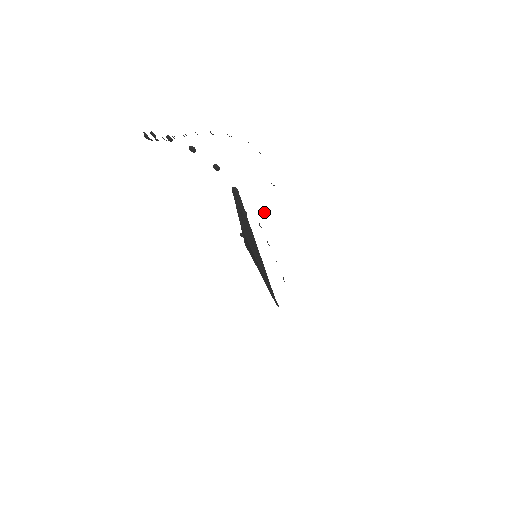
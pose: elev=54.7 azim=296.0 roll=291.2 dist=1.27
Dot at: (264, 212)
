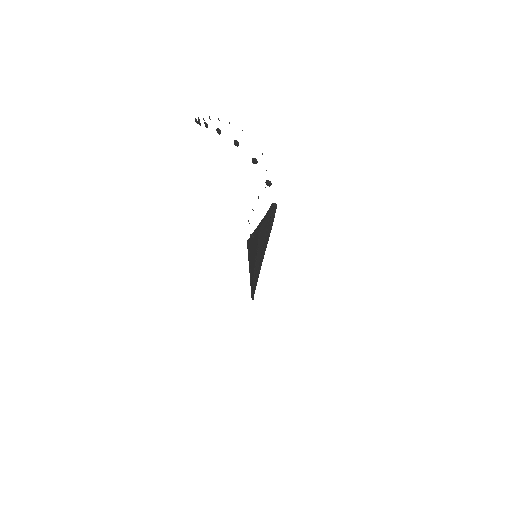
Dot at: occluded
